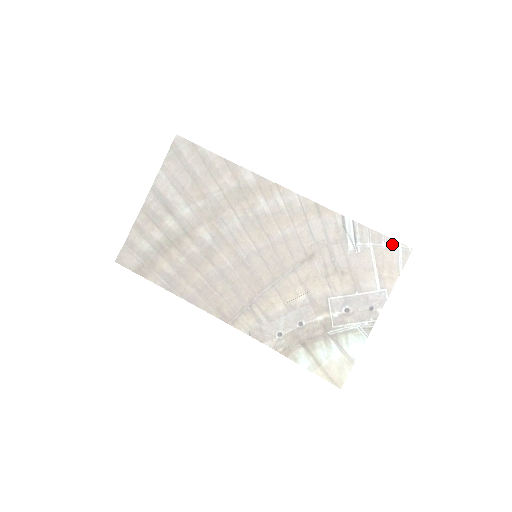
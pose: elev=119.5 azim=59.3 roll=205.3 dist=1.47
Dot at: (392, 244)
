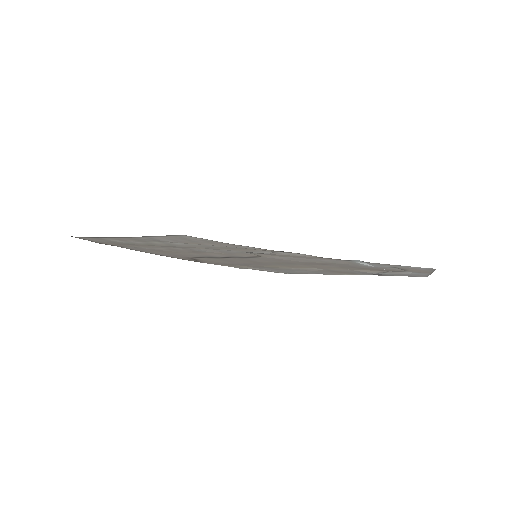
Dot at: (412, 267)
